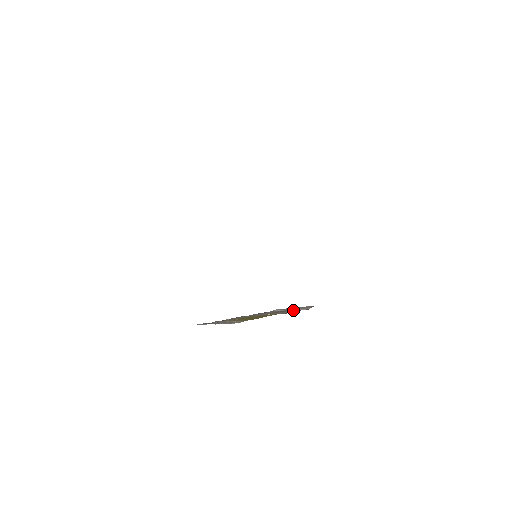
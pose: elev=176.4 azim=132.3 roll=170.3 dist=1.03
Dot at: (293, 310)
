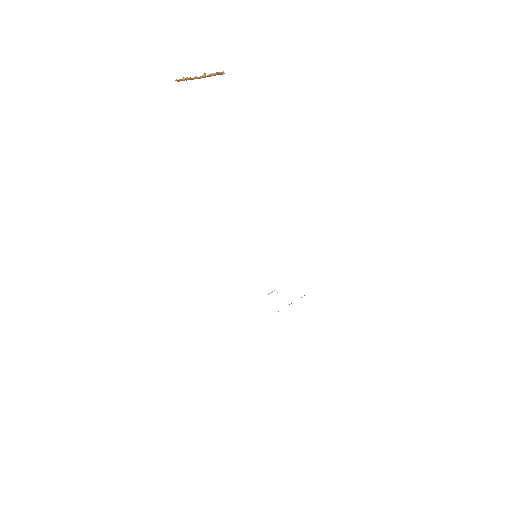
Dot at: occluded
